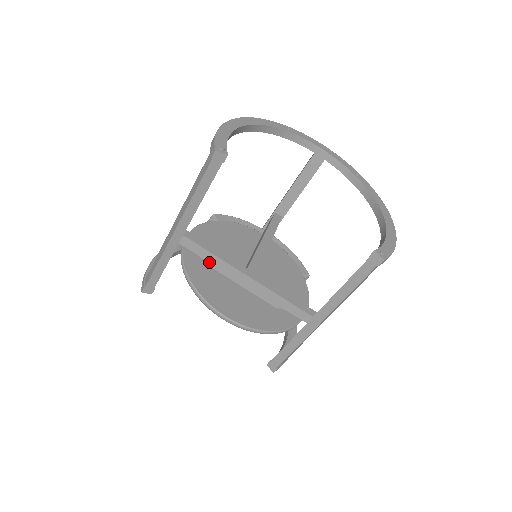
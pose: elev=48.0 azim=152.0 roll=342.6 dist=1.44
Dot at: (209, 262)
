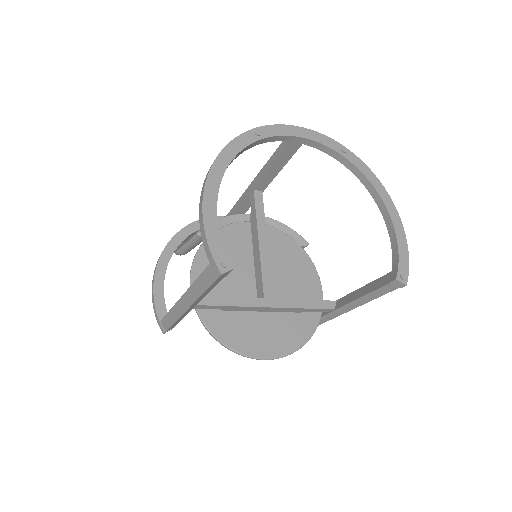
Dot at: (227, 309)
